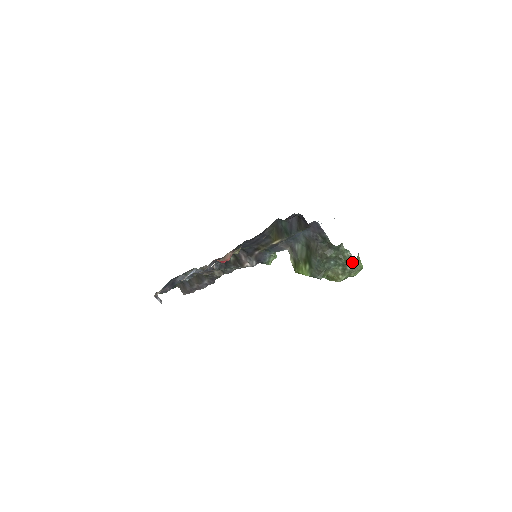
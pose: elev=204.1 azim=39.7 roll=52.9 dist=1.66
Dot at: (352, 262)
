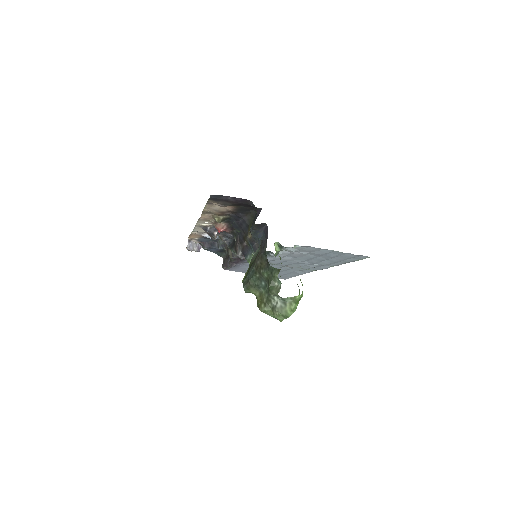
Dot at: (280, 299)
